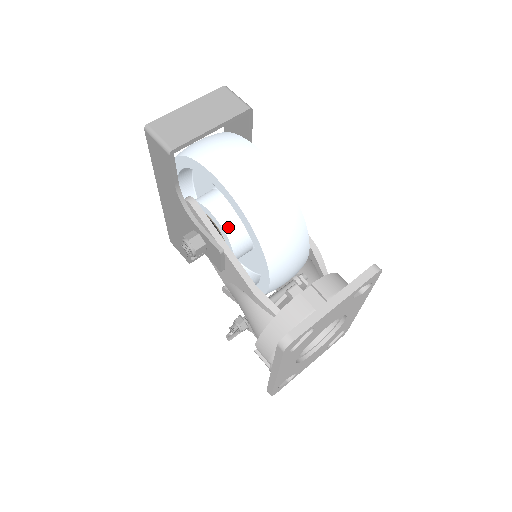
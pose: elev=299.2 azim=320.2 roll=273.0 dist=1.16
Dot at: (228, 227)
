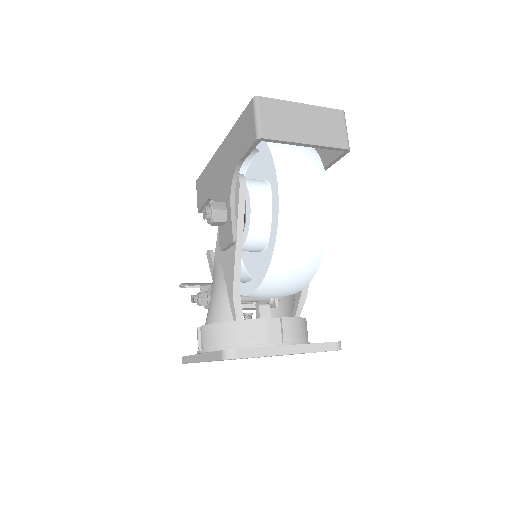
Dot at: (255, 226)
